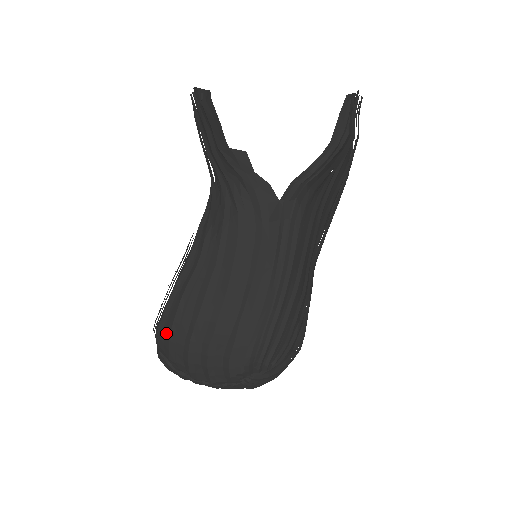
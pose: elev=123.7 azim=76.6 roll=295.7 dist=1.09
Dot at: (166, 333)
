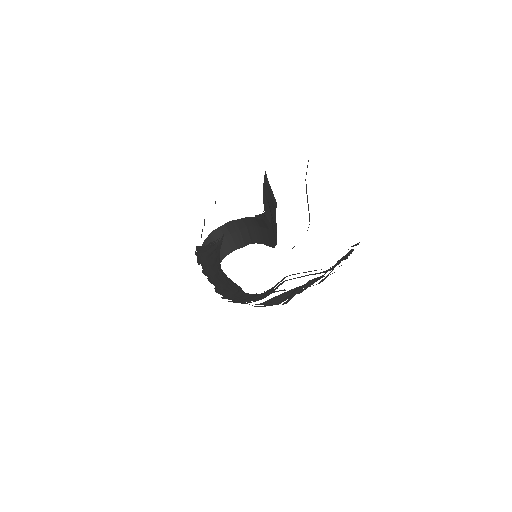
Dot at: occluded
